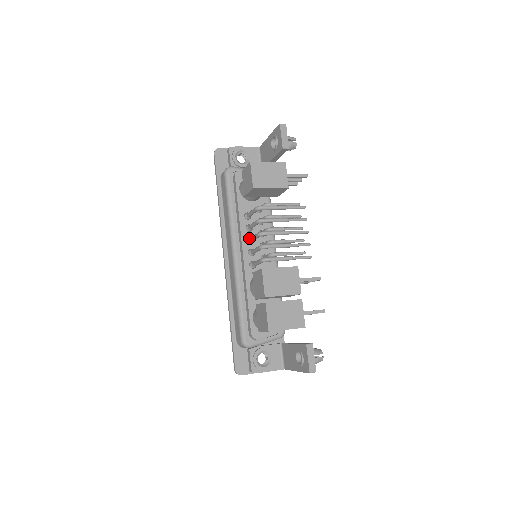
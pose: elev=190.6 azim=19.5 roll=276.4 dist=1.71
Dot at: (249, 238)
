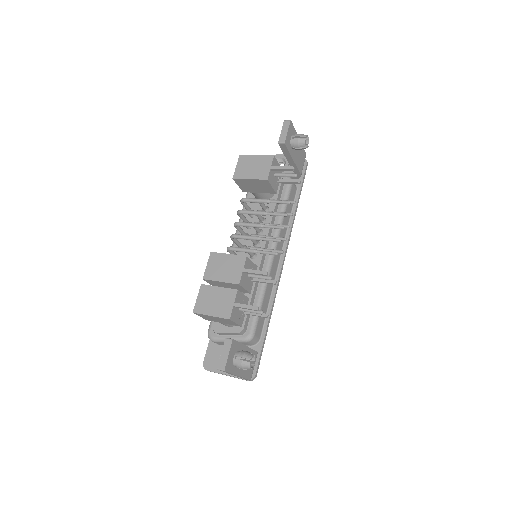
Dot at: occluded
